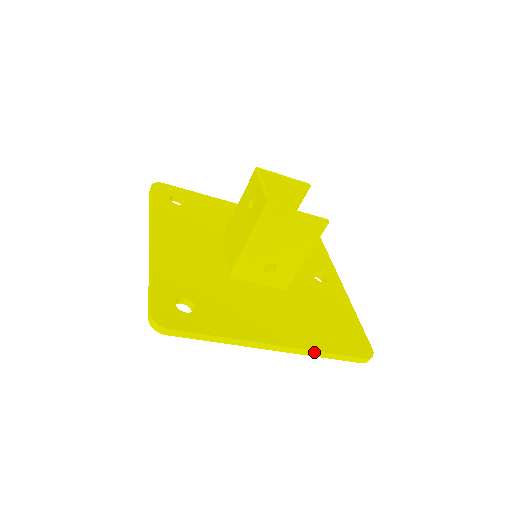
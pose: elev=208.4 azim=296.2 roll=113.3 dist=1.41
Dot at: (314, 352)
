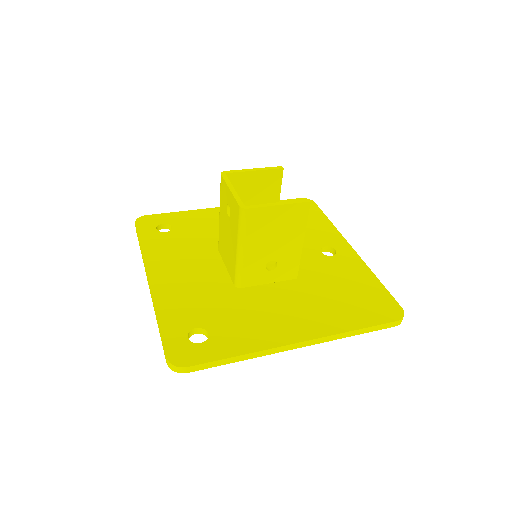
Dot at: (341, 334)
